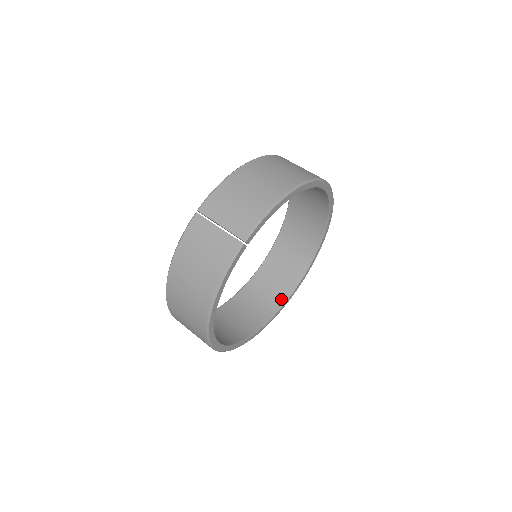
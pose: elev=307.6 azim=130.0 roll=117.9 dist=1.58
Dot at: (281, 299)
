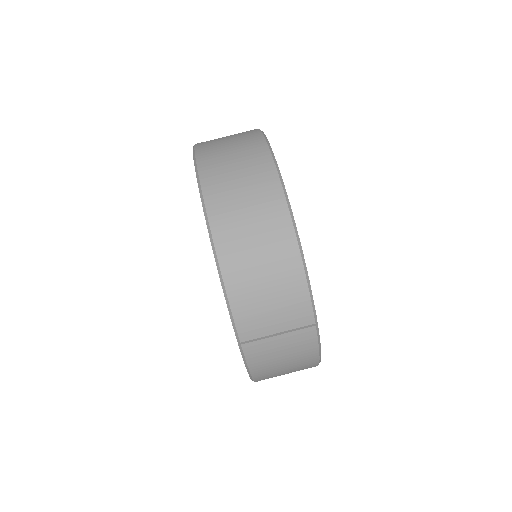
Dot at: occluded
